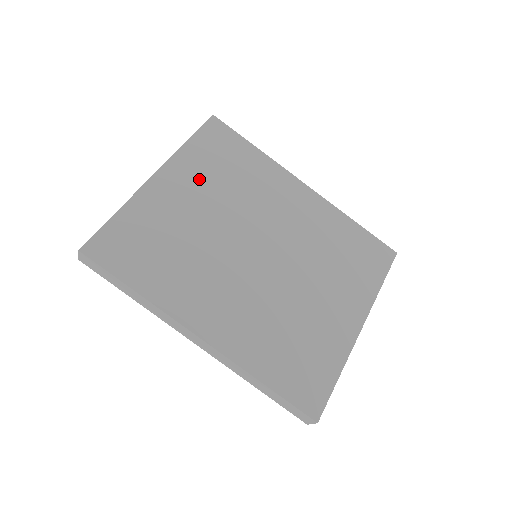
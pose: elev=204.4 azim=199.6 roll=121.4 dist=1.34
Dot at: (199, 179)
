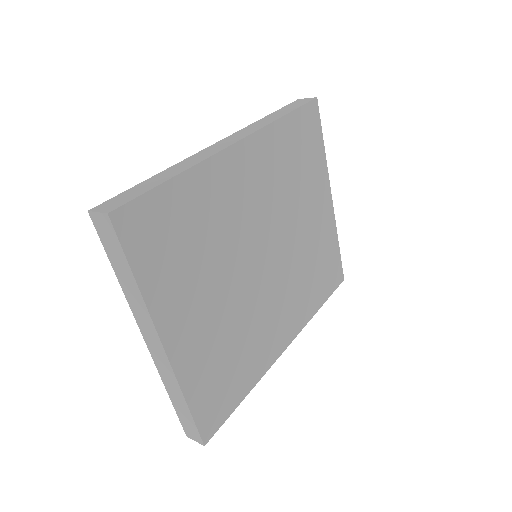
Dot at: (187, 290)
